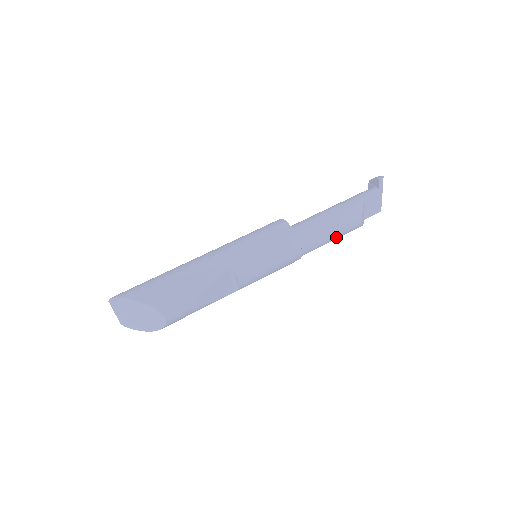
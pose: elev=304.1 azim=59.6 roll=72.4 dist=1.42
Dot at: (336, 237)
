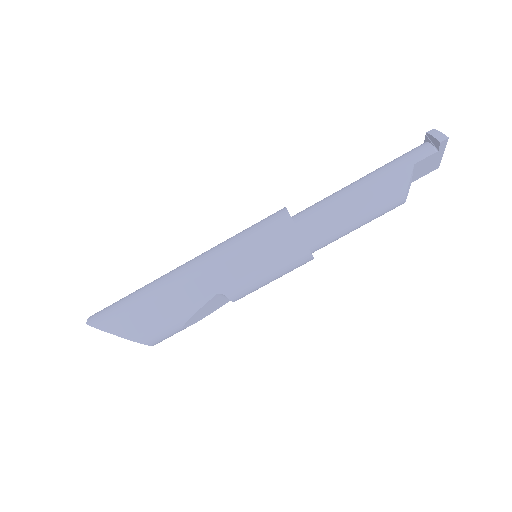
Dot at: occluded
